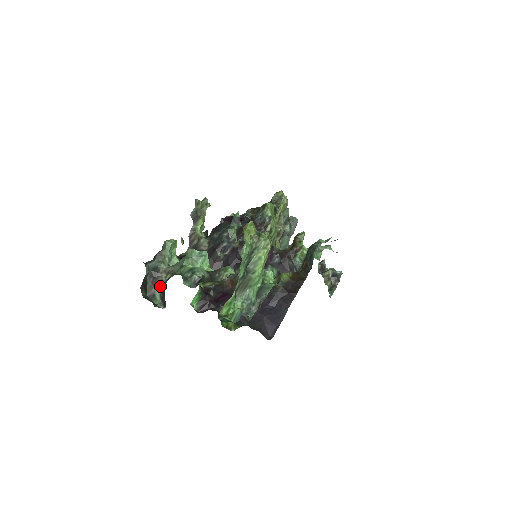
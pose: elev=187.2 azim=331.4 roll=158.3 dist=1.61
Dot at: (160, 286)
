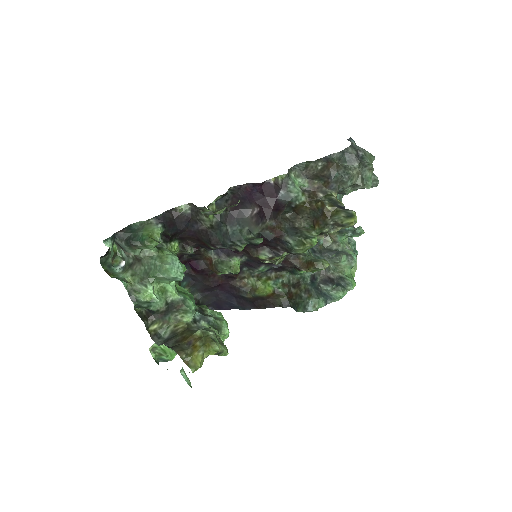
Dot at: (125, 254)
